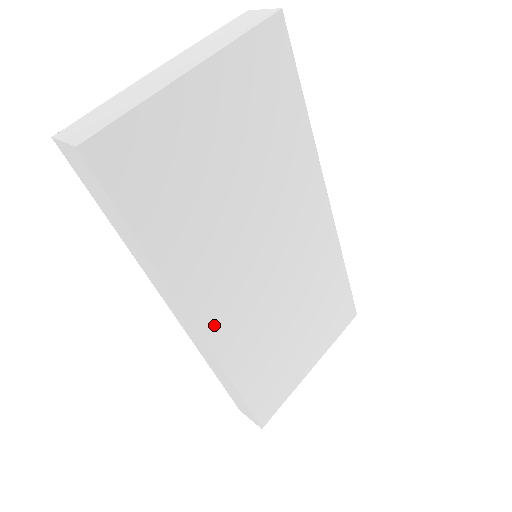
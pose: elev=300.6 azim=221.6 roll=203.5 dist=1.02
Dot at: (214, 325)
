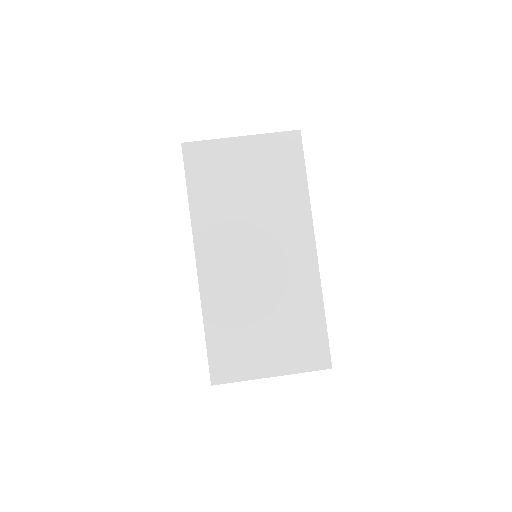
Dot at: (207, 266)
